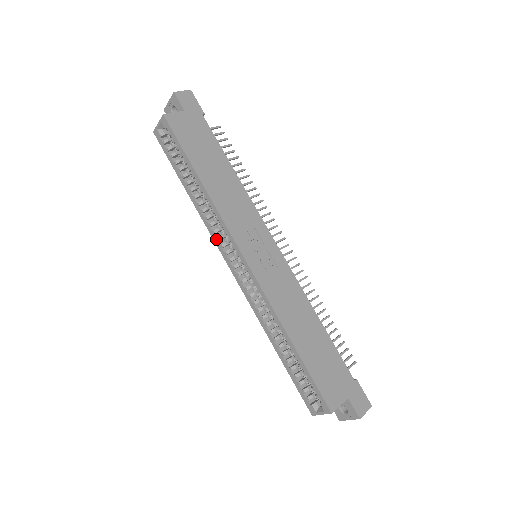
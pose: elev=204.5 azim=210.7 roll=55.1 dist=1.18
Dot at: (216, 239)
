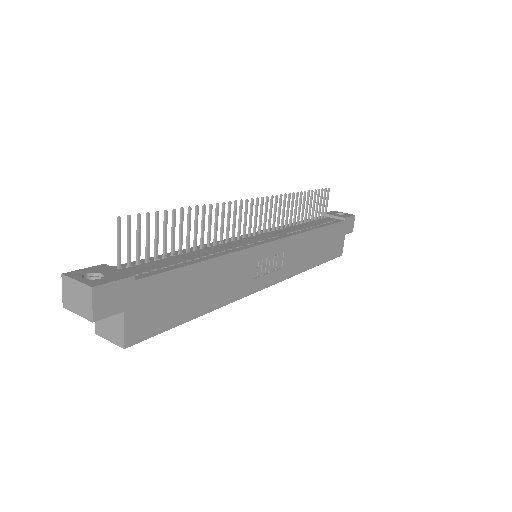
Dot at: occluded
